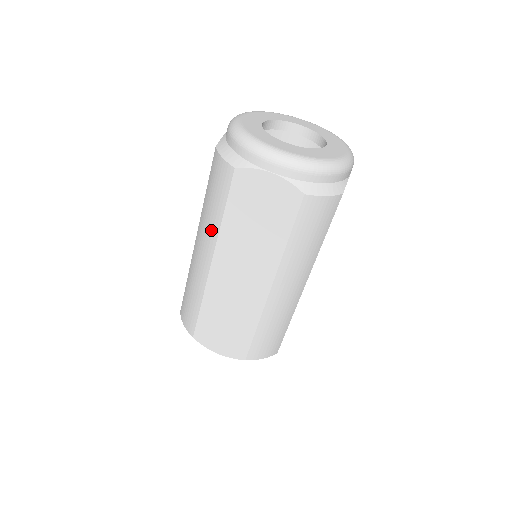
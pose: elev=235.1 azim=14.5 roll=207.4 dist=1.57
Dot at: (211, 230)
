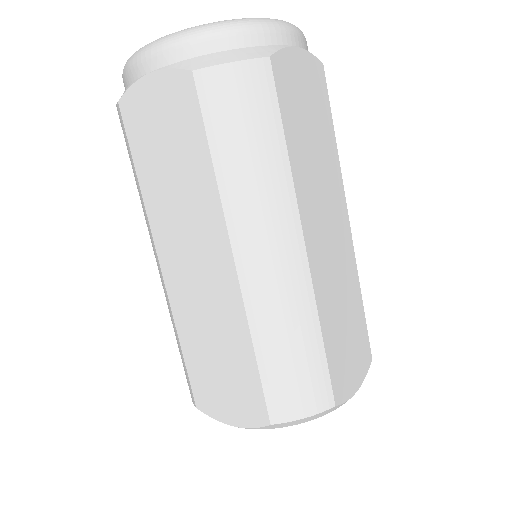
Dot at: (144, 215)
